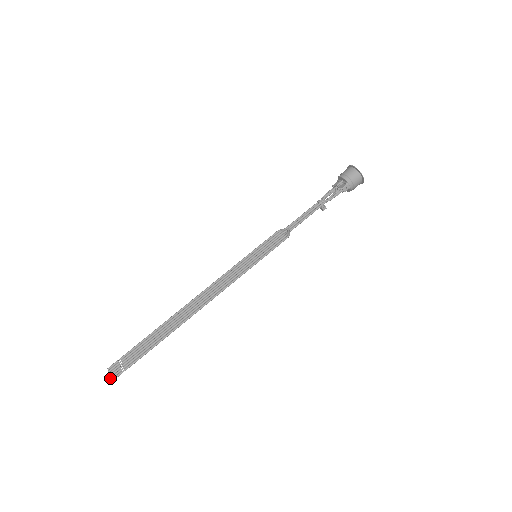
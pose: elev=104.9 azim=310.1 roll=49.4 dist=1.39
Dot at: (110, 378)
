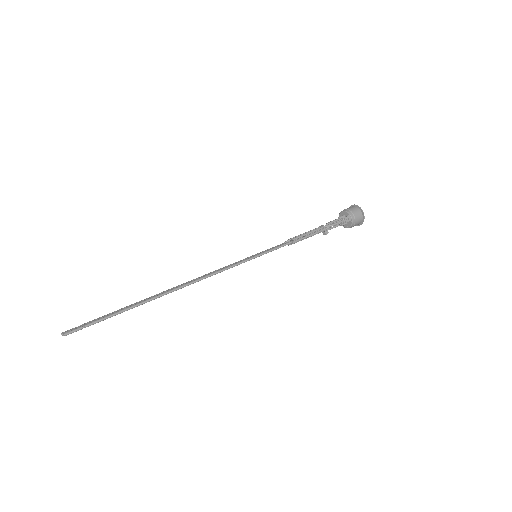
Dot at: (64, 333)
